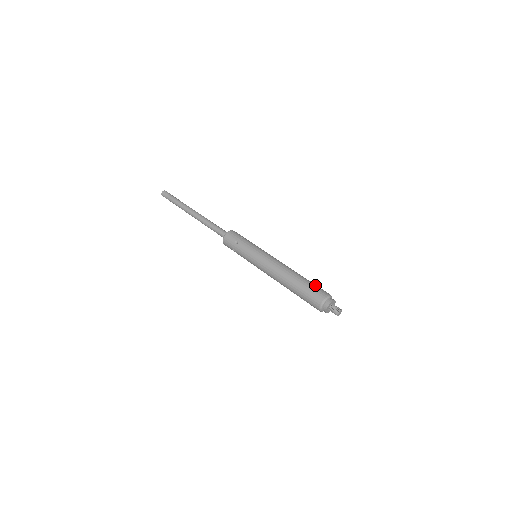
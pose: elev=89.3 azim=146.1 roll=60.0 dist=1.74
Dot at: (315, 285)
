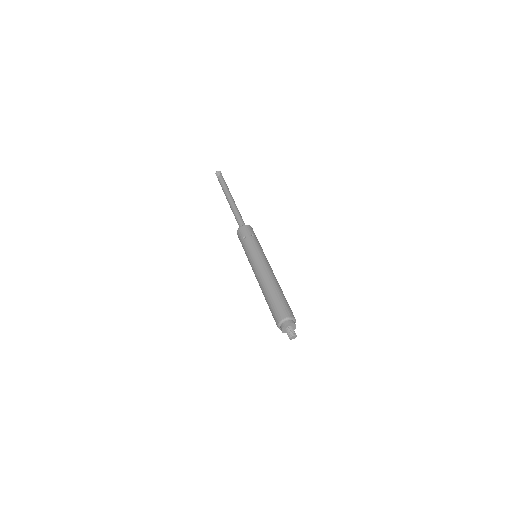
Dot at: (285, 302)
